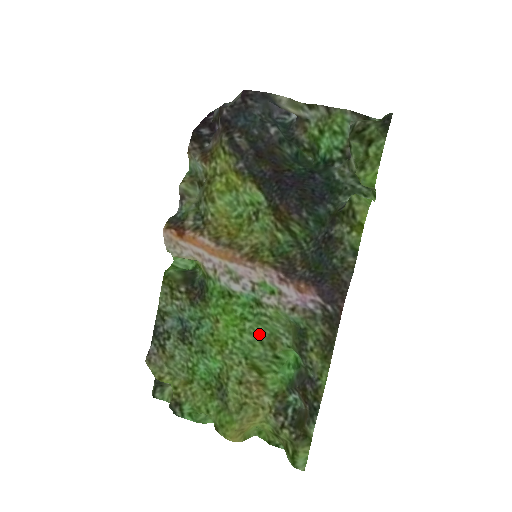
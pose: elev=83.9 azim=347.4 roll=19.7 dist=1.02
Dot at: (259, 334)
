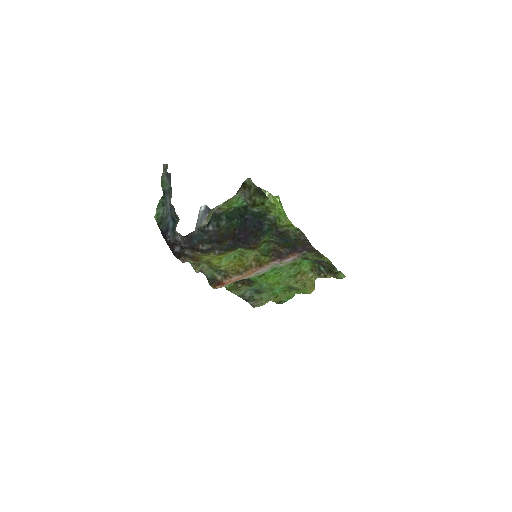
Dot at: (286, 268)
